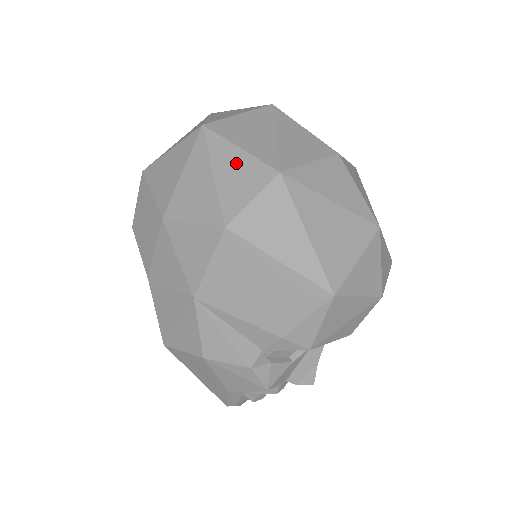
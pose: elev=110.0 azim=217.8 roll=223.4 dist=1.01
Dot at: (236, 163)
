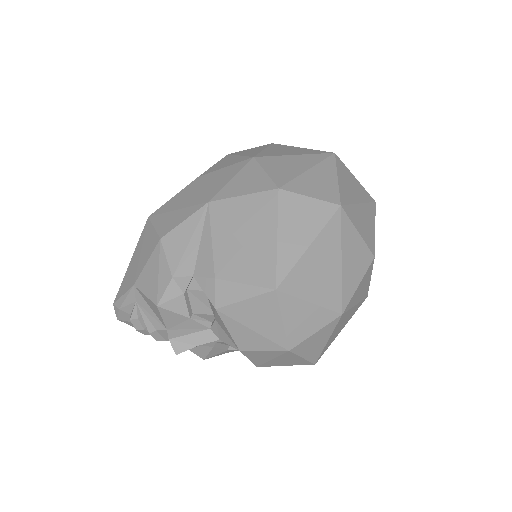
Dot at: (326, 179)
